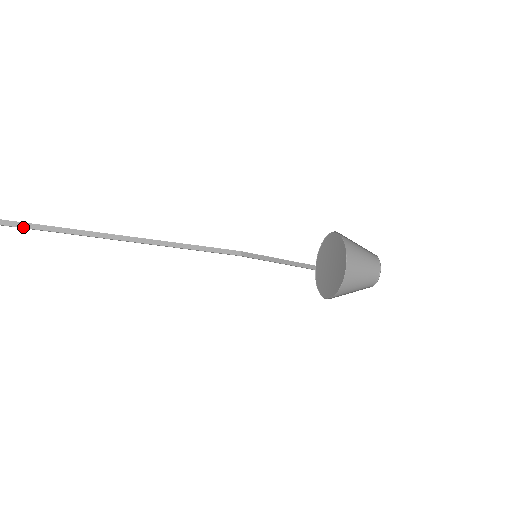
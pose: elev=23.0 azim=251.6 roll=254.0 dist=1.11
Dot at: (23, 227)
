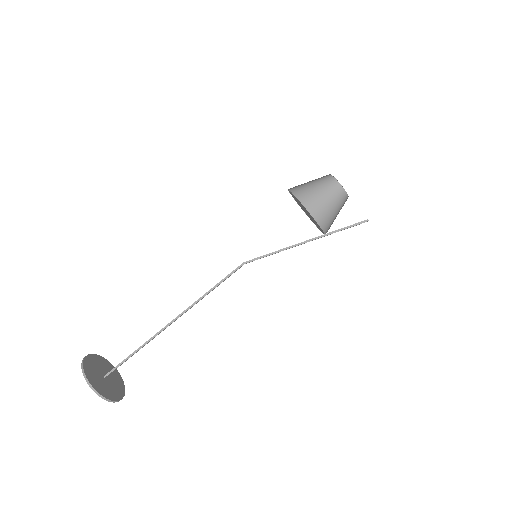
Dot at: (126, 358)
